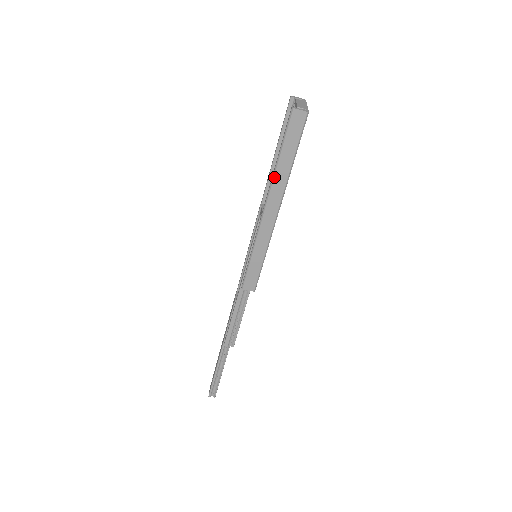
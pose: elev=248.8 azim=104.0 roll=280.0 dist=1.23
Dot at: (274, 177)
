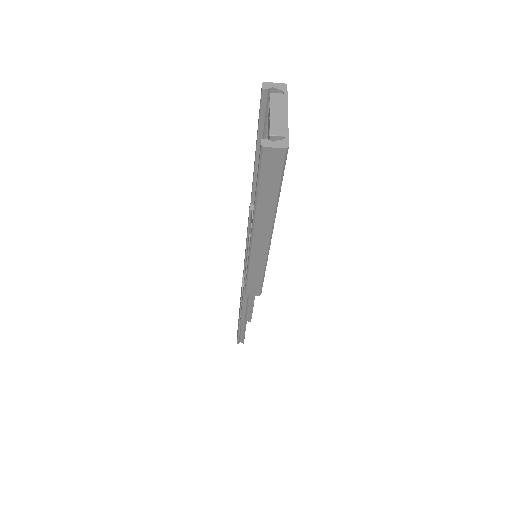
Dot at: (256, 214)
